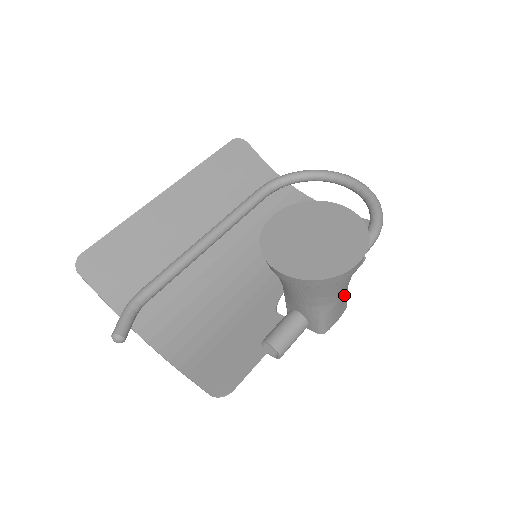
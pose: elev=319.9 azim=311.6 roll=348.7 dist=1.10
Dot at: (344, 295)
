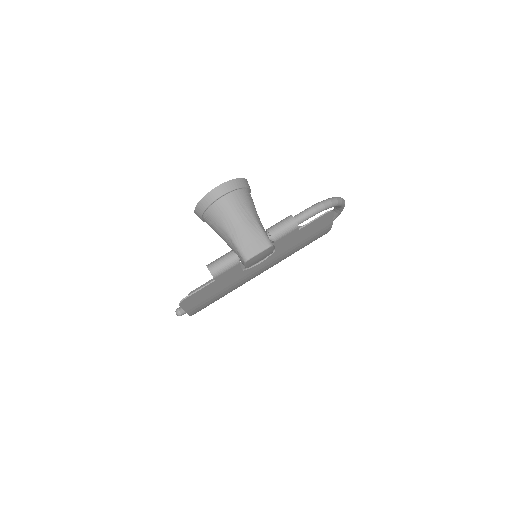
Dot at: (246, 226)
